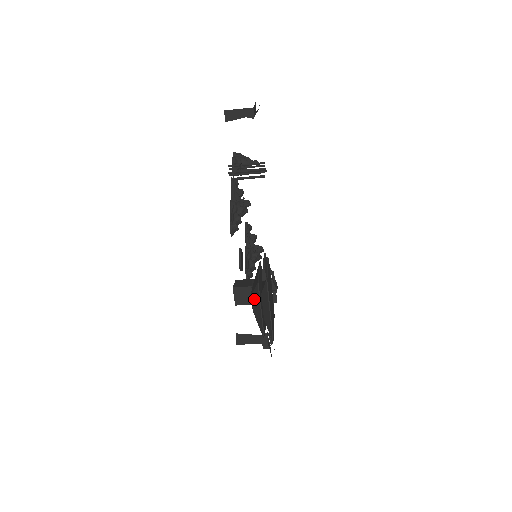
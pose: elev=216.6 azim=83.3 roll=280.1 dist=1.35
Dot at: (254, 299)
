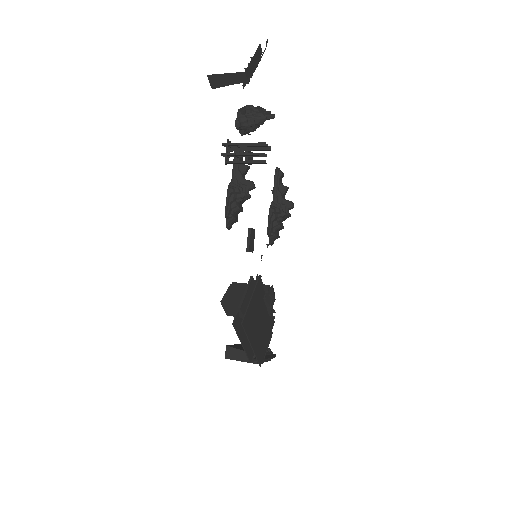
Dot at: occluded
